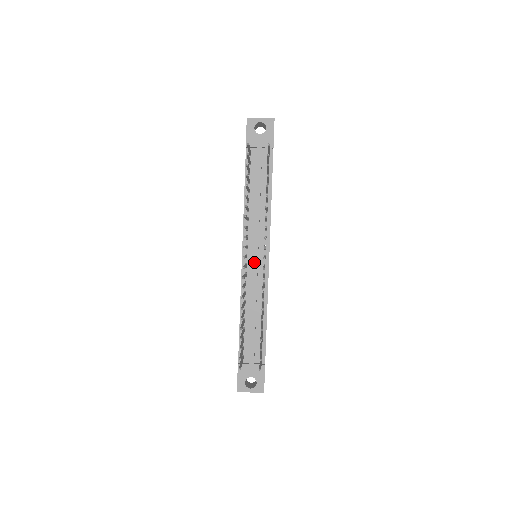
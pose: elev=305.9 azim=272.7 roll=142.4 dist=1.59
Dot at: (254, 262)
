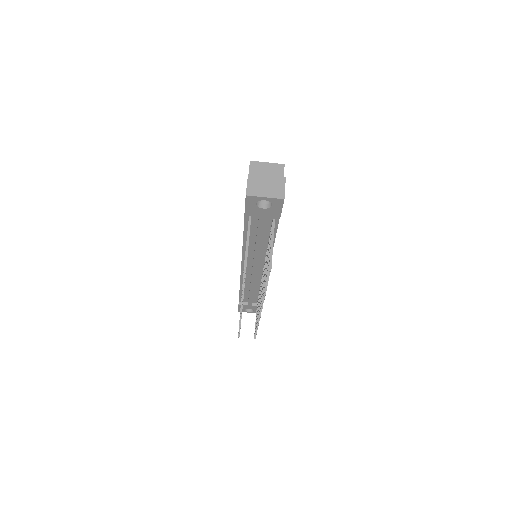
Dot at: (253, 273)
